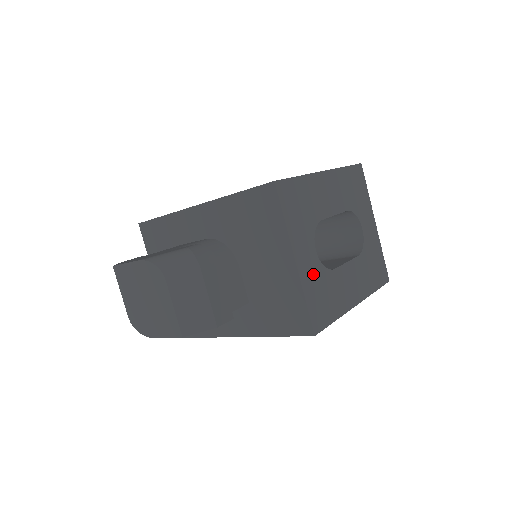
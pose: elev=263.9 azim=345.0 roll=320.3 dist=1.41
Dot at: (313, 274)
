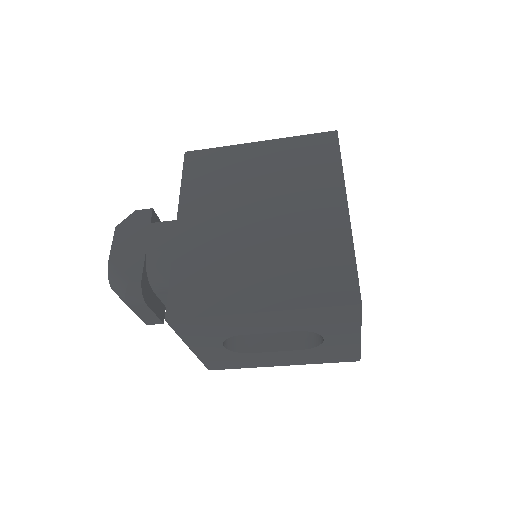
Dot at: (215, 353)
